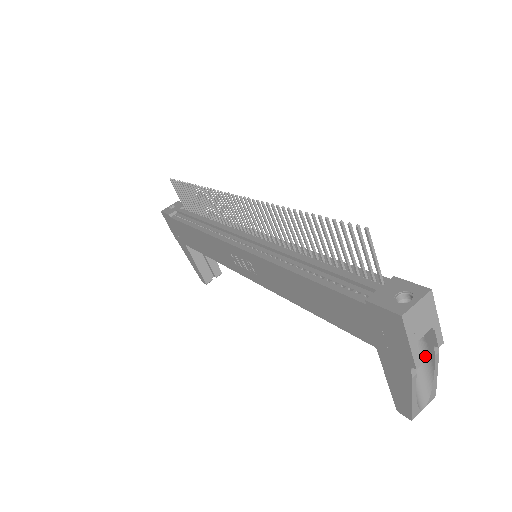
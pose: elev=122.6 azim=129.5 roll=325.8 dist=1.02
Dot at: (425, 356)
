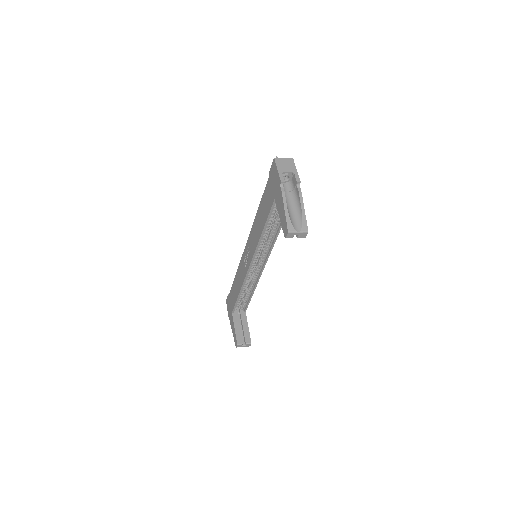
Dot at: (297, 199)
